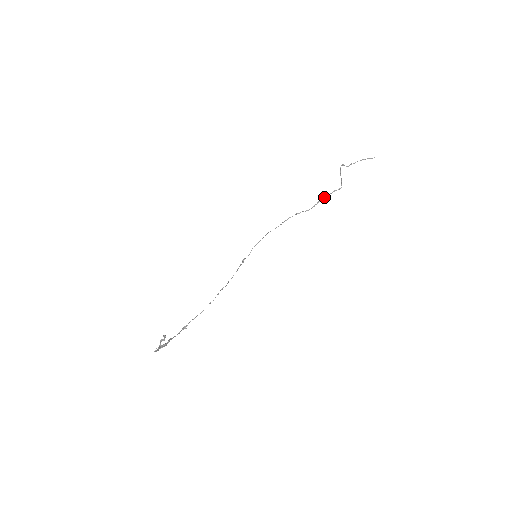
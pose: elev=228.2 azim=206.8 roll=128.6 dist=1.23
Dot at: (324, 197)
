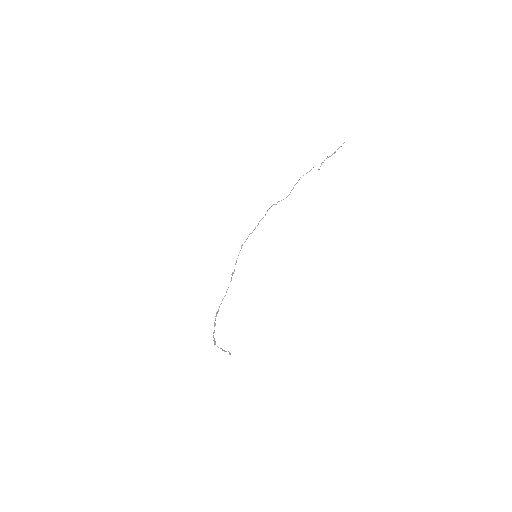
Dot at: occluded
